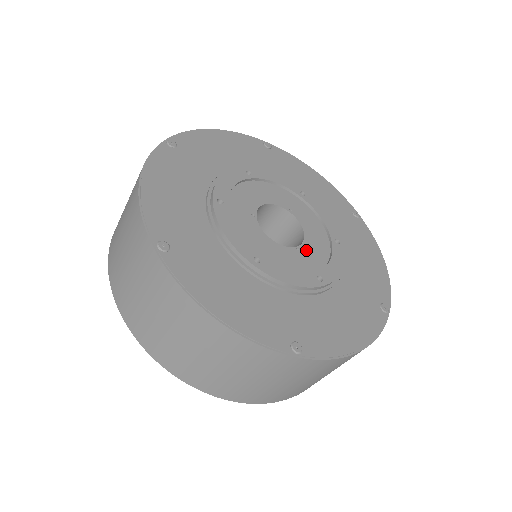
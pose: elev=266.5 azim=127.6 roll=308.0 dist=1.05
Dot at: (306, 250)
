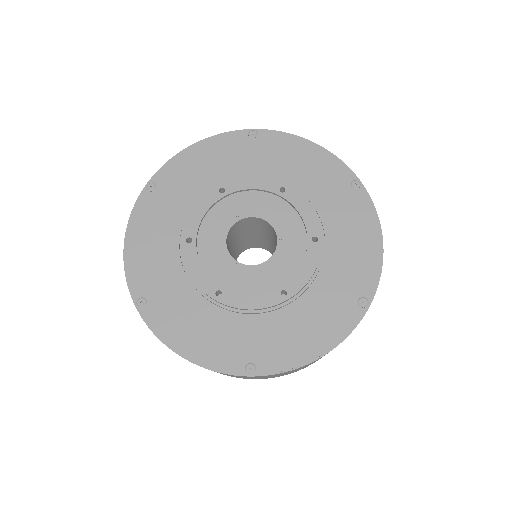
Dot at: (244, 272)
